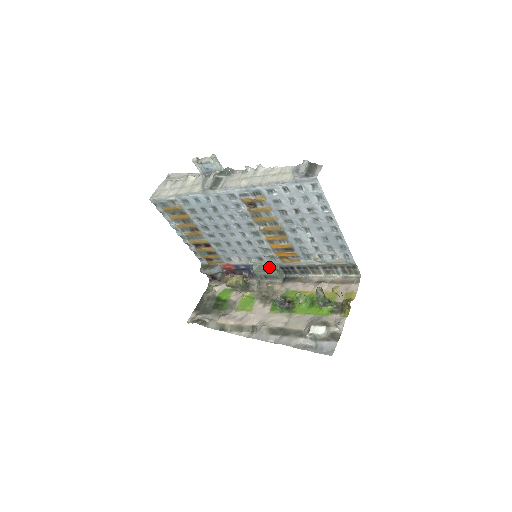
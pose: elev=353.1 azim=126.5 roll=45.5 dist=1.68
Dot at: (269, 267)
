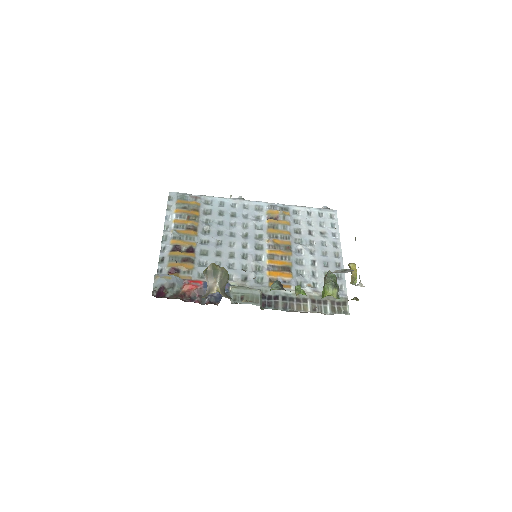
Dot at: (251, 289)
